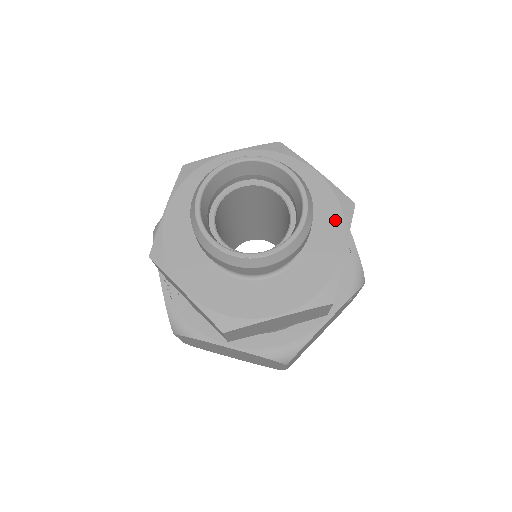
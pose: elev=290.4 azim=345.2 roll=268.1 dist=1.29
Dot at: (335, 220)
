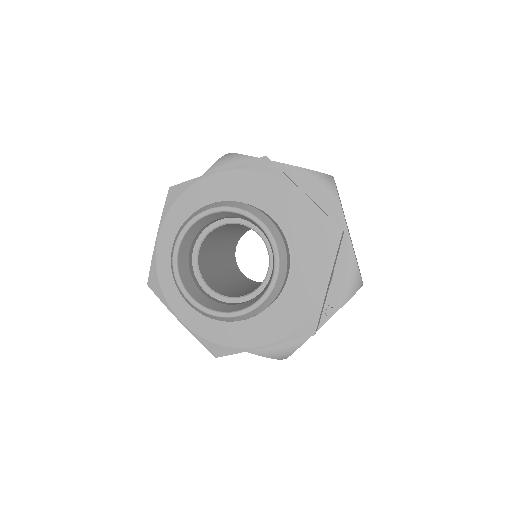
Dot at: (286, 326)
